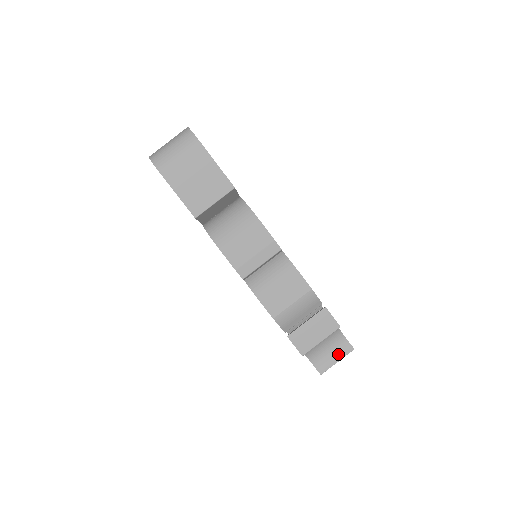
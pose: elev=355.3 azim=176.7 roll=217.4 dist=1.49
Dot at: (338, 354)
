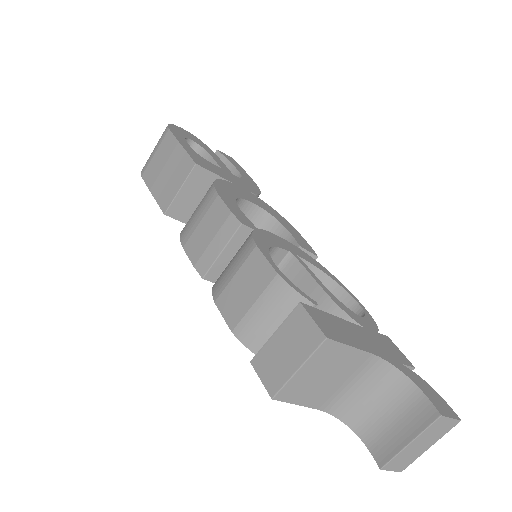
Dot at: (410, 425)
